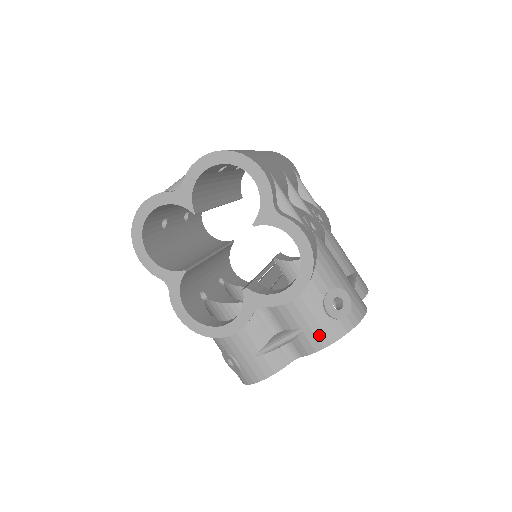
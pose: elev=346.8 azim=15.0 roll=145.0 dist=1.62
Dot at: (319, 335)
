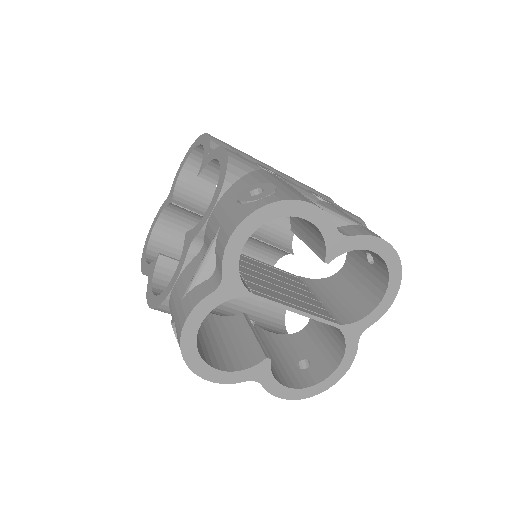
Dot at: (227, 227)
